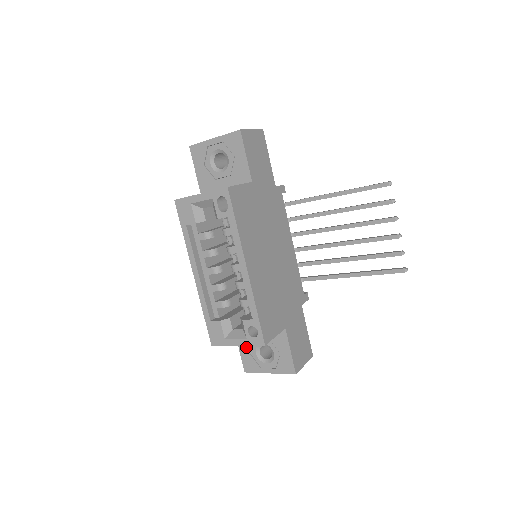
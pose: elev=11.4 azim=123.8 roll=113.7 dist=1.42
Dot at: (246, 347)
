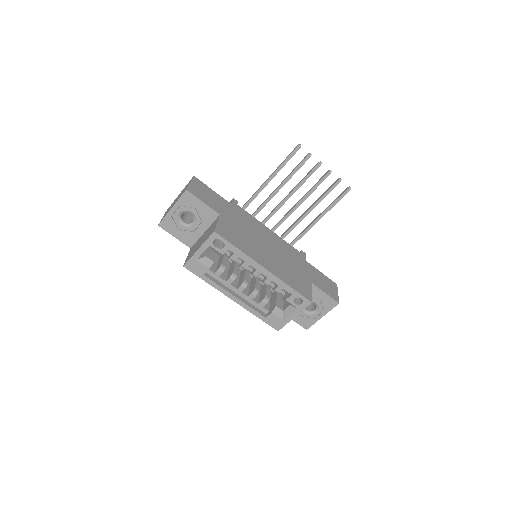
Dot at: occluded
